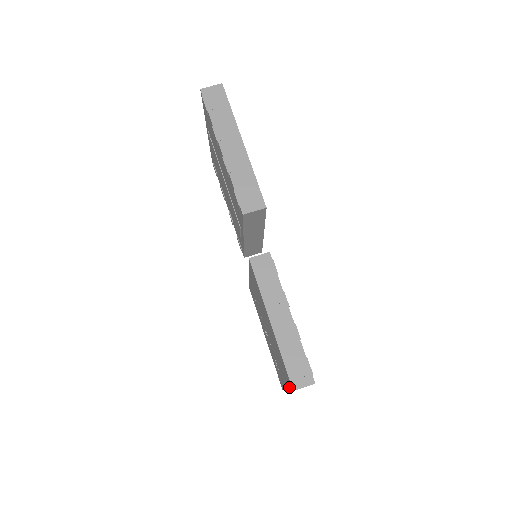
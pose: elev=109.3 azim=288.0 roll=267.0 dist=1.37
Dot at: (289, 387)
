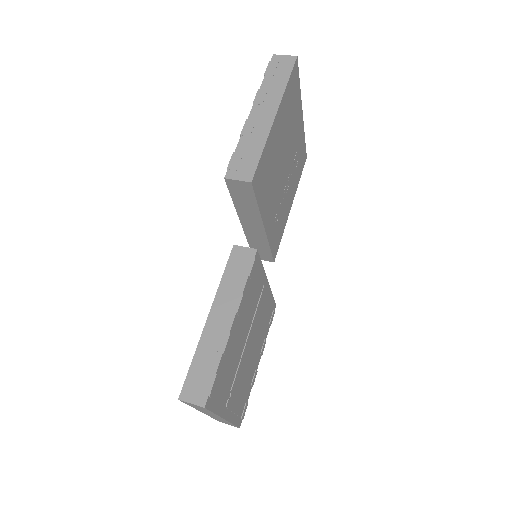
Dot at: occluded
